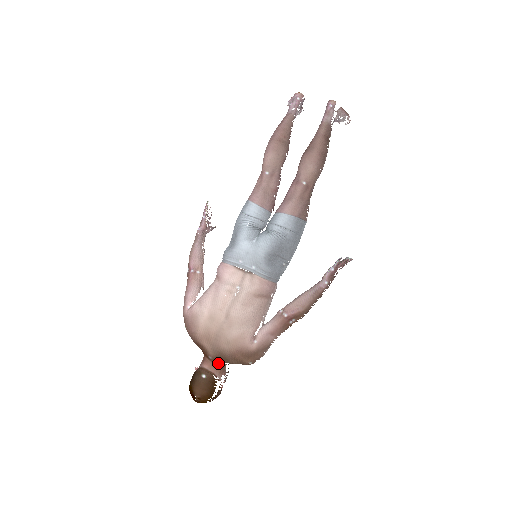
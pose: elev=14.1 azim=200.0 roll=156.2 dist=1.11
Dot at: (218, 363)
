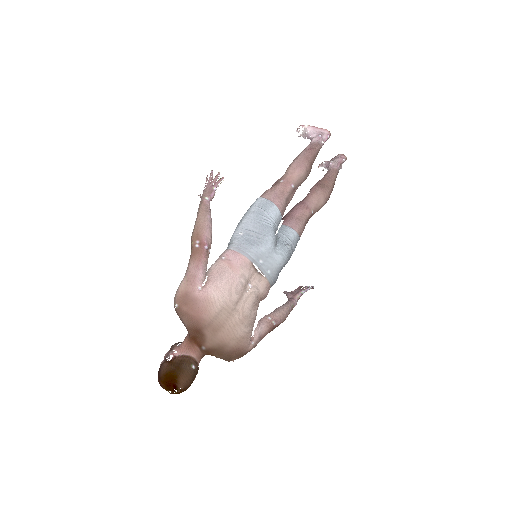
Dot at: (205, 354)
